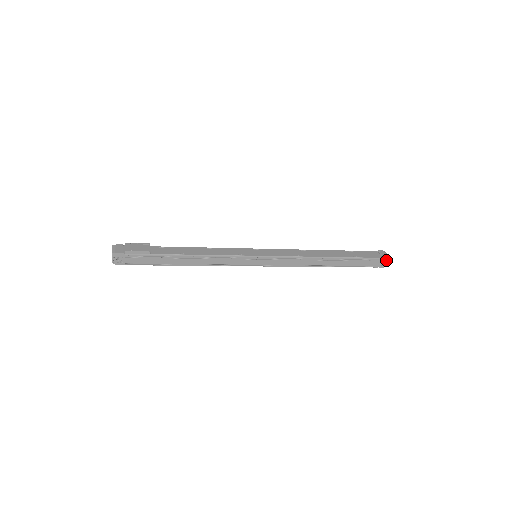
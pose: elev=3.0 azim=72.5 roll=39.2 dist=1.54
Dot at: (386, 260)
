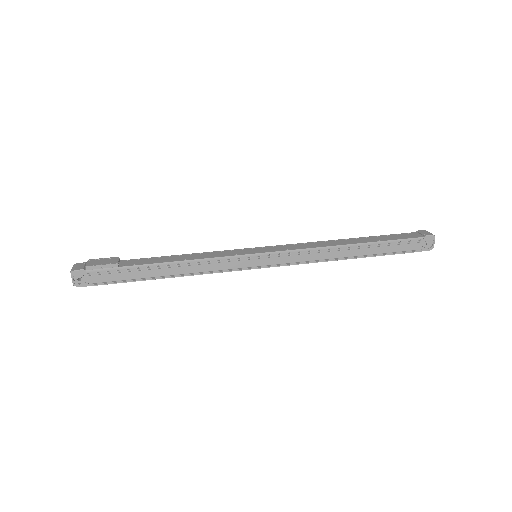
Dot at: (431, 239)
